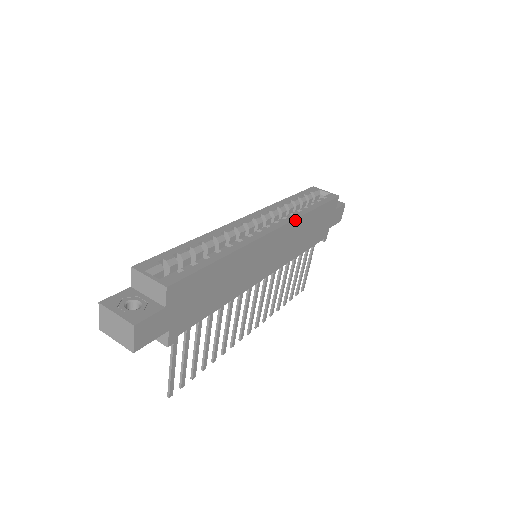
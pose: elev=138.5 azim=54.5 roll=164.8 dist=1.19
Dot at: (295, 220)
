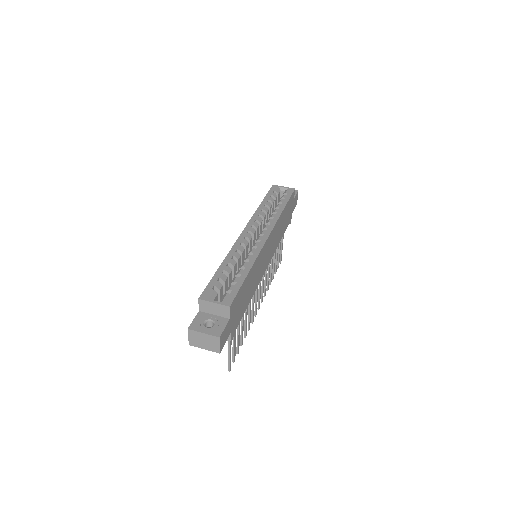
Dot at: (276, 223)
